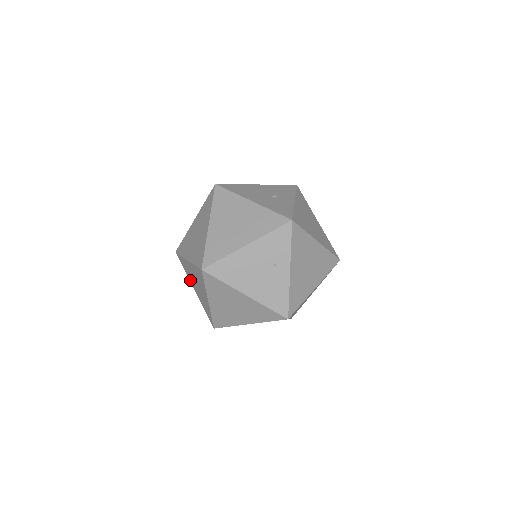
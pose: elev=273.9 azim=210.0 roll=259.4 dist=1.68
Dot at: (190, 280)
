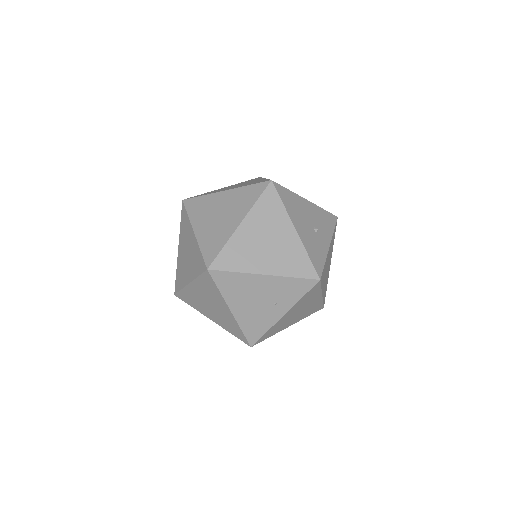
Dot at: (180, 238)
